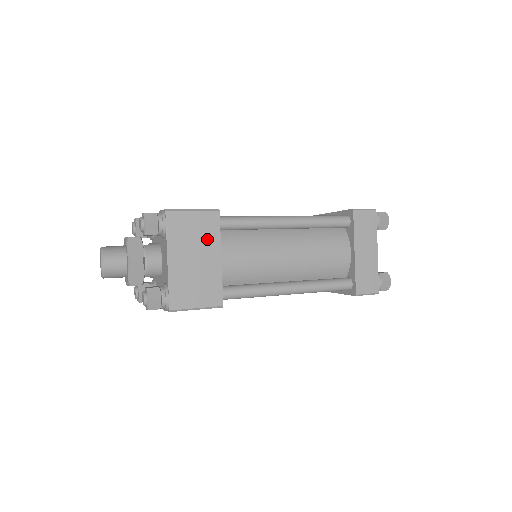
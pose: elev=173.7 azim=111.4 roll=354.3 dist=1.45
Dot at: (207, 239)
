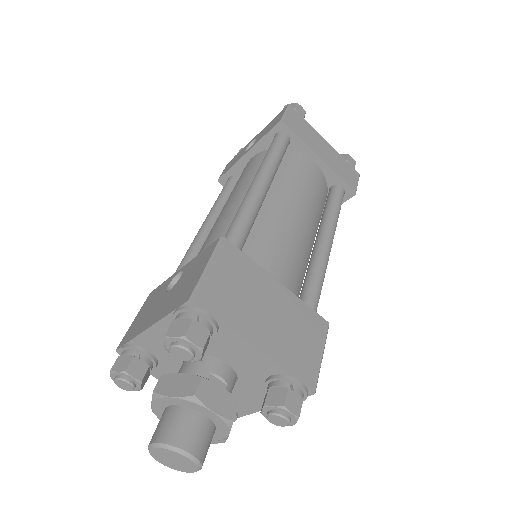
Dot at: occluded
